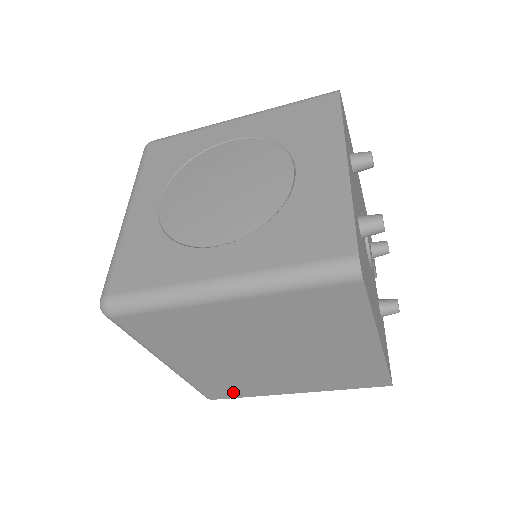
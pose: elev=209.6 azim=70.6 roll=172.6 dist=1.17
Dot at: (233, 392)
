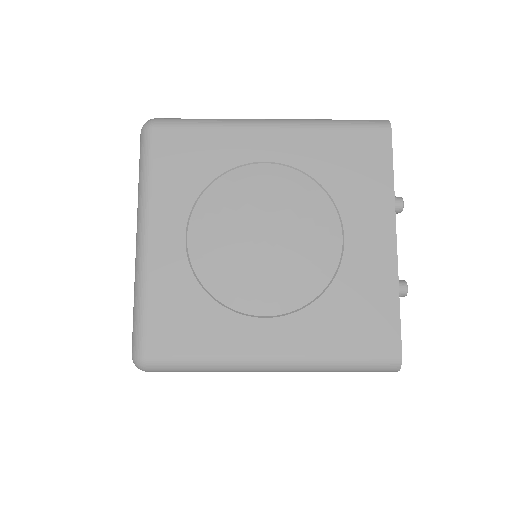
Dot at: occluded
